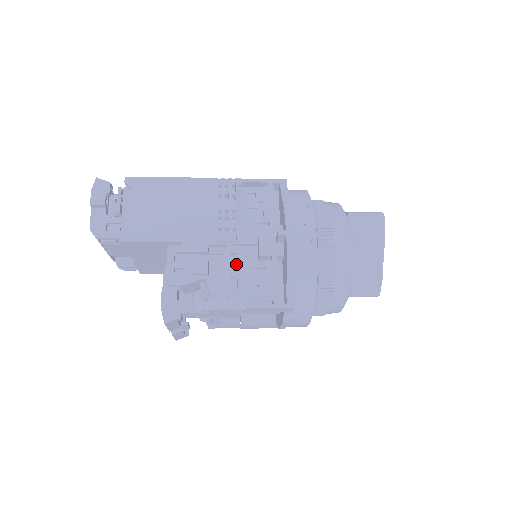
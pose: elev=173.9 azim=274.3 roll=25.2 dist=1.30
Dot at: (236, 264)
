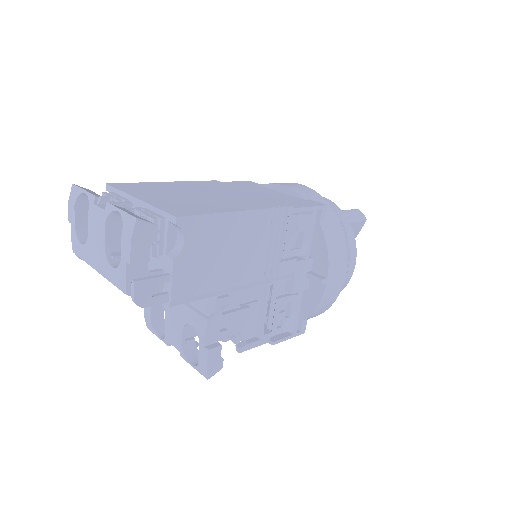
Dot at: (269, 302)
